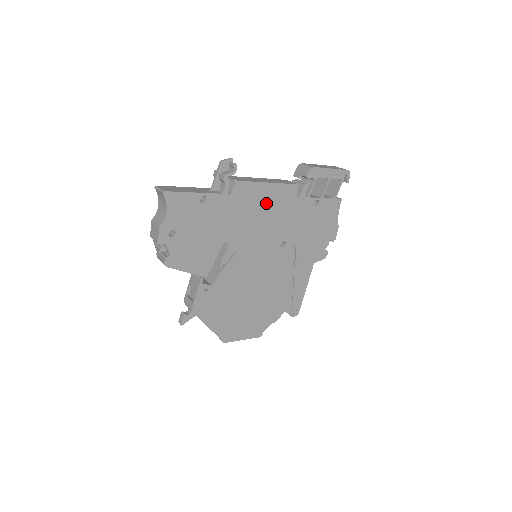
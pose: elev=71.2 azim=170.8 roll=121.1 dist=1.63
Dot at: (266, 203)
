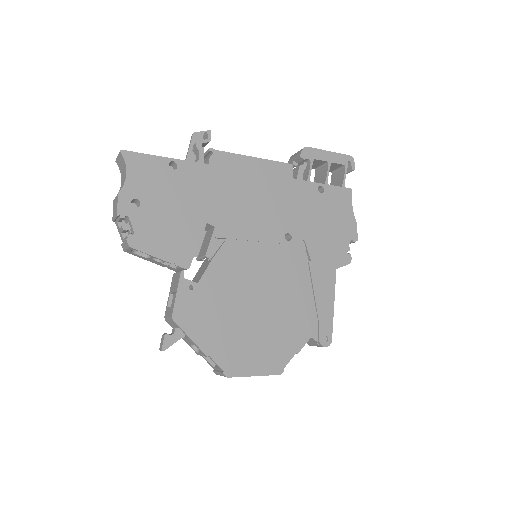
Dot at: (255, 181)
